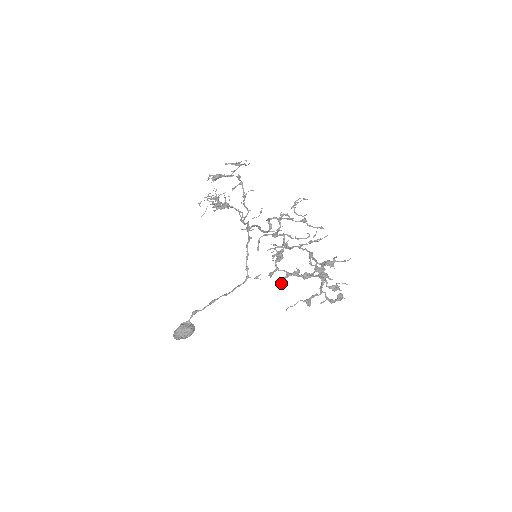
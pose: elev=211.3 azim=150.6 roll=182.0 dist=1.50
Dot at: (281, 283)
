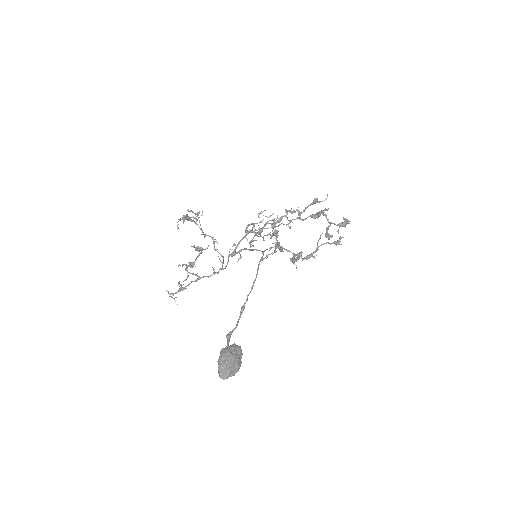
Dot at: (294, 259)
